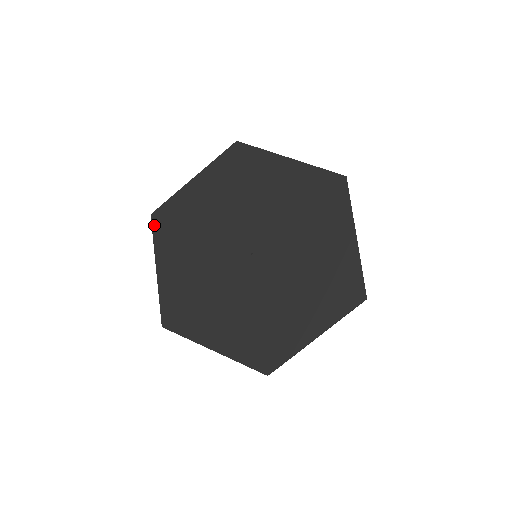
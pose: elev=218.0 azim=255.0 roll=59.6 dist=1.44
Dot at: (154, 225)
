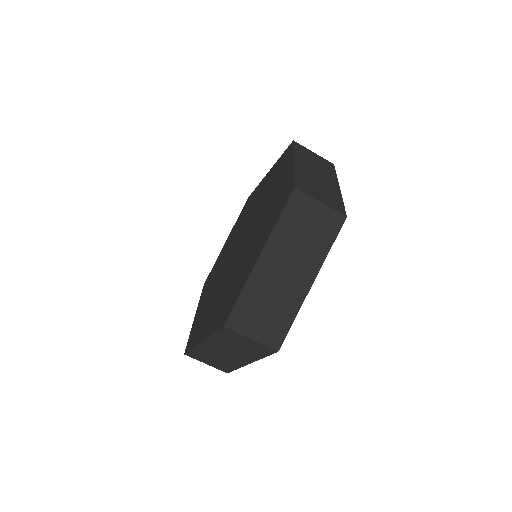
Dot at: (203, 289)
